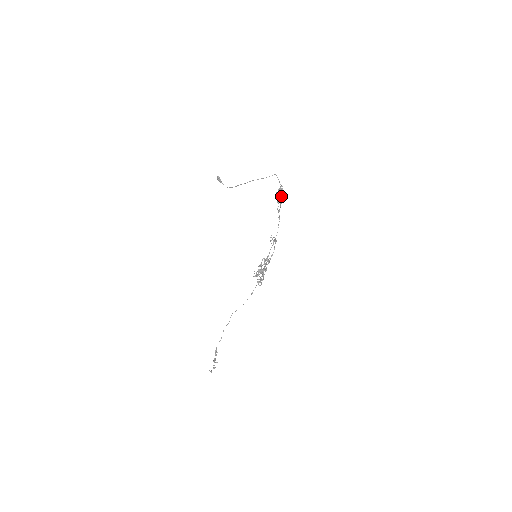
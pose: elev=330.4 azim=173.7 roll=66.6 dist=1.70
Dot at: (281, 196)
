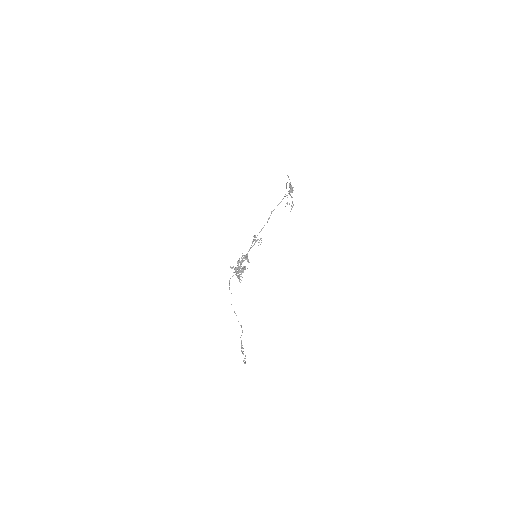
Dot at: occluded
